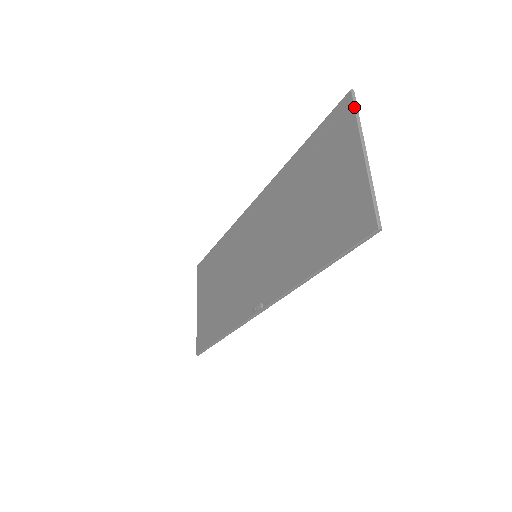
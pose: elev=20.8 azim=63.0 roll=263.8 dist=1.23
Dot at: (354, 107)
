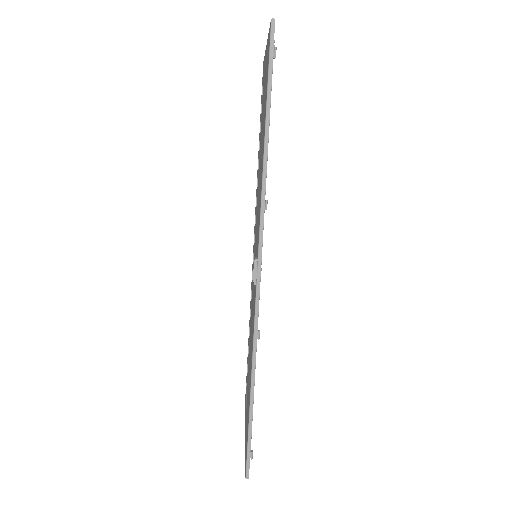
Dot at: occluded
